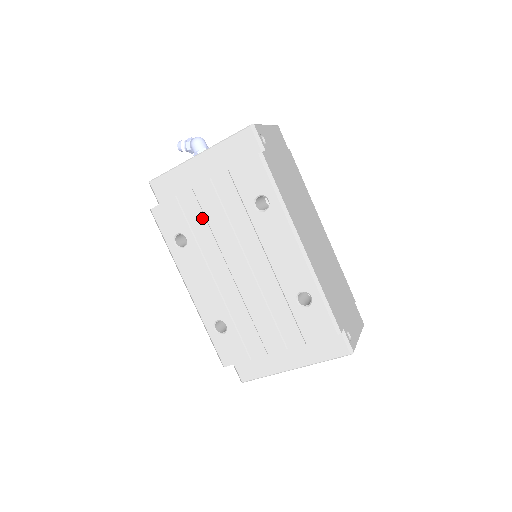
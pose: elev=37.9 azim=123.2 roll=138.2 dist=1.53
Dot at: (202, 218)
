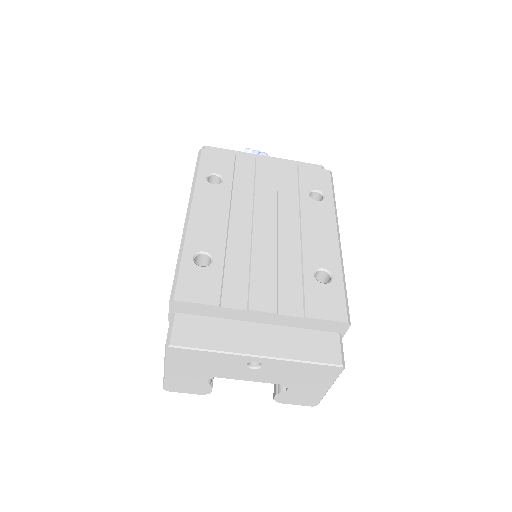
Dot at: (251, 177)
